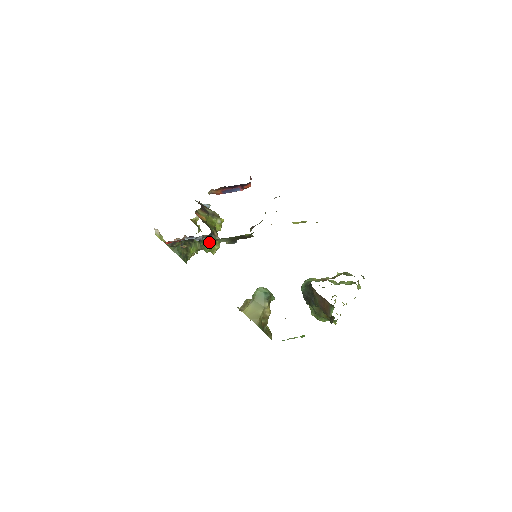
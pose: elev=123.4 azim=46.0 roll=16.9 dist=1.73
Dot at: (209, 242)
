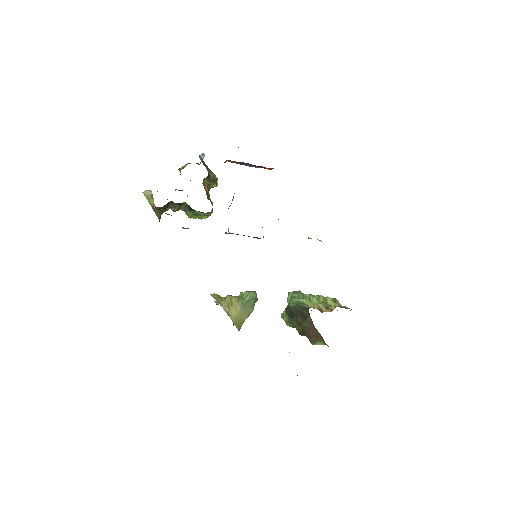
Dot at: (200, 212)
